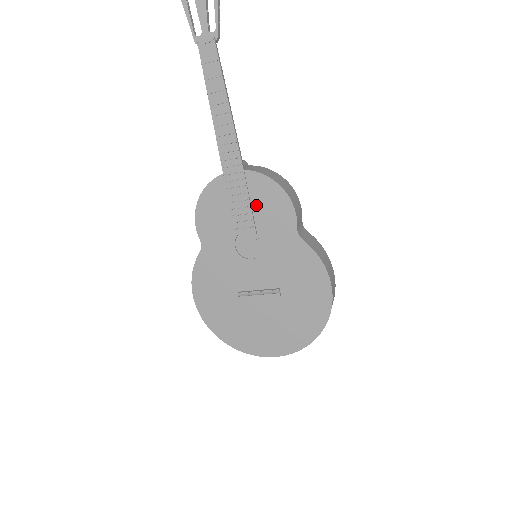
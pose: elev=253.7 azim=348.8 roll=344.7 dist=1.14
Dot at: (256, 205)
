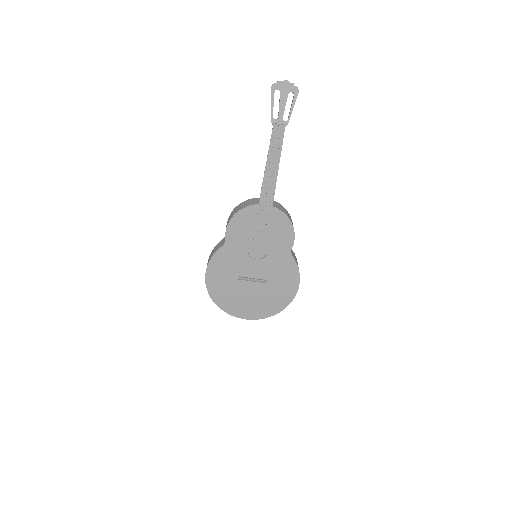
Dot at: (272, 229)
